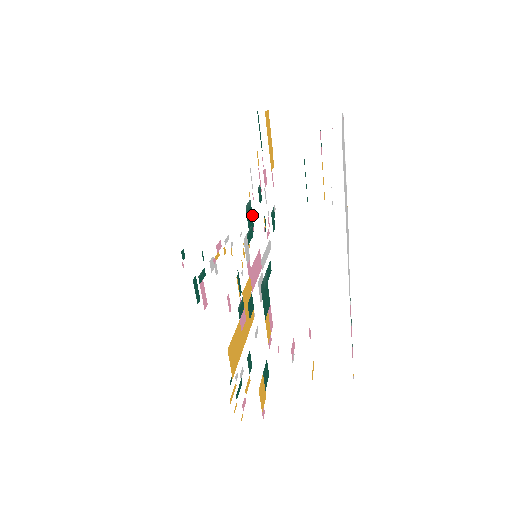
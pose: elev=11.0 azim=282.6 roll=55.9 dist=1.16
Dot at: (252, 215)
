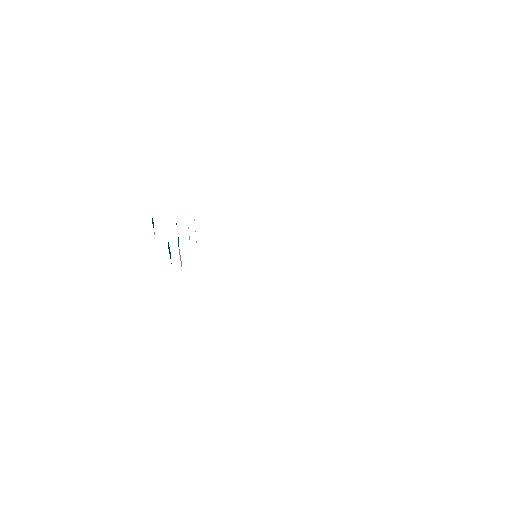
Dot at: occluded
